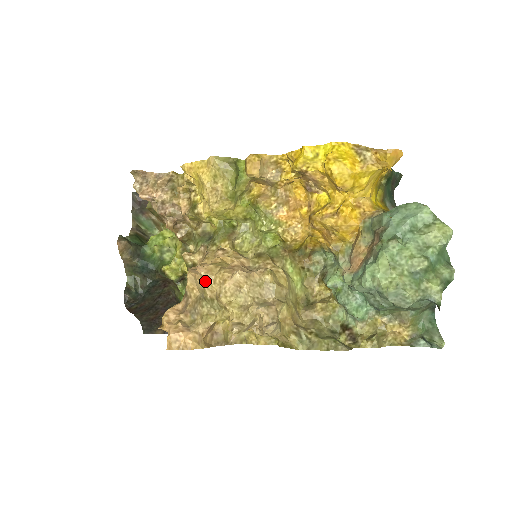
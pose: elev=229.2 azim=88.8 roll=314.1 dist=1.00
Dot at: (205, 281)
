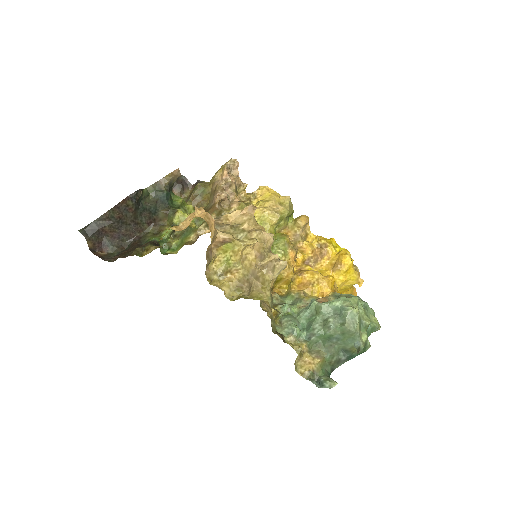
Dot at: (251, 219)
